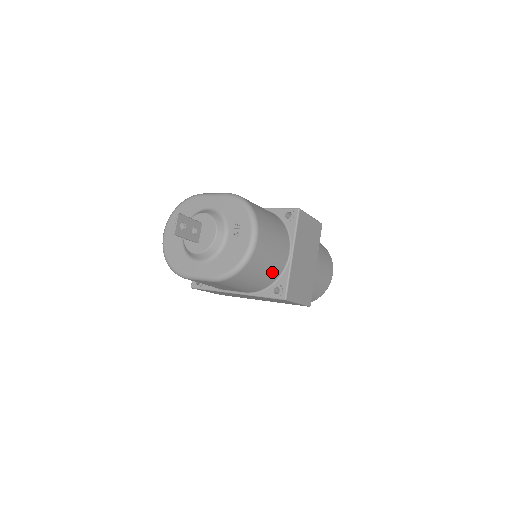
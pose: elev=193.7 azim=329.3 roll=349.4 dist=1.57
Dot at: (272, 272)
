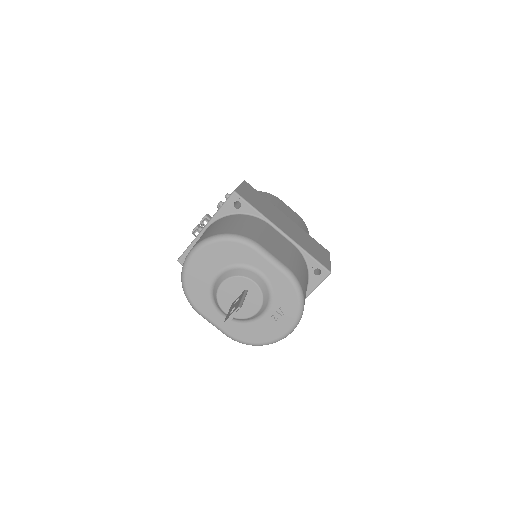
Dot at: occluded
